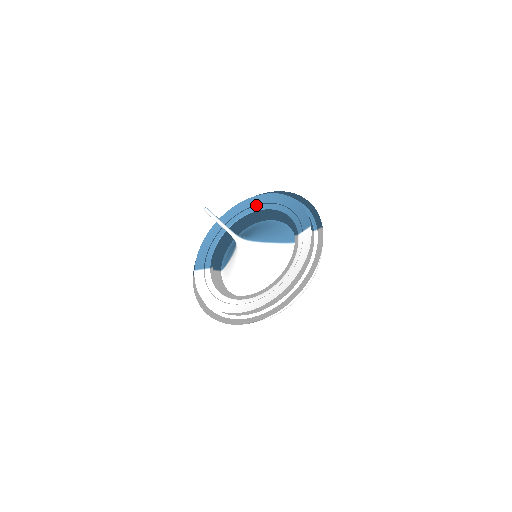
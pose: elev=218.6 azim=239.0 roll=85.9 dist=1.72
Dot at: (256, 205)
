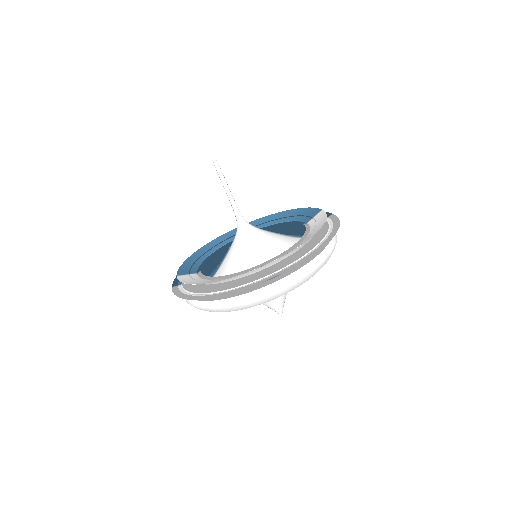
Dot at: occluded
